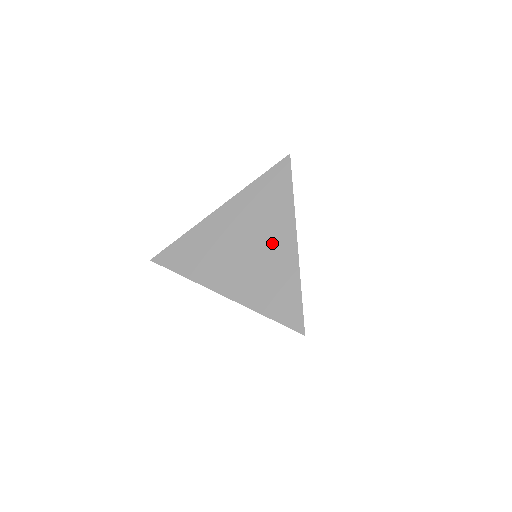
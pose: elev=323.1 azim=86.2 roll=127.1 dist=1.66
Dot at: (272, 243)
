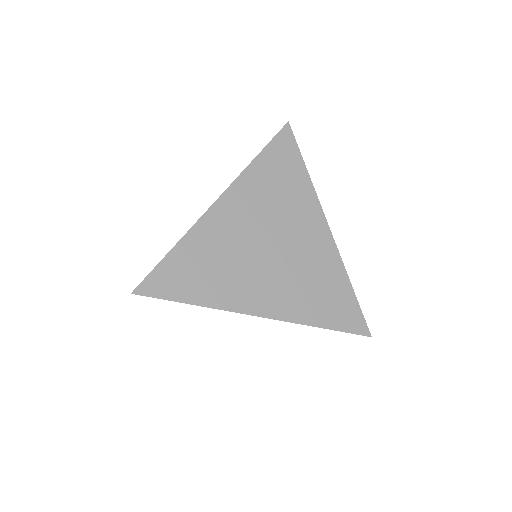
Dot at: (302, 236)
